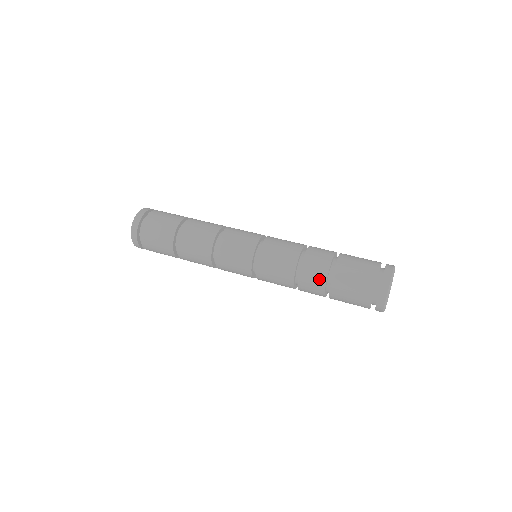
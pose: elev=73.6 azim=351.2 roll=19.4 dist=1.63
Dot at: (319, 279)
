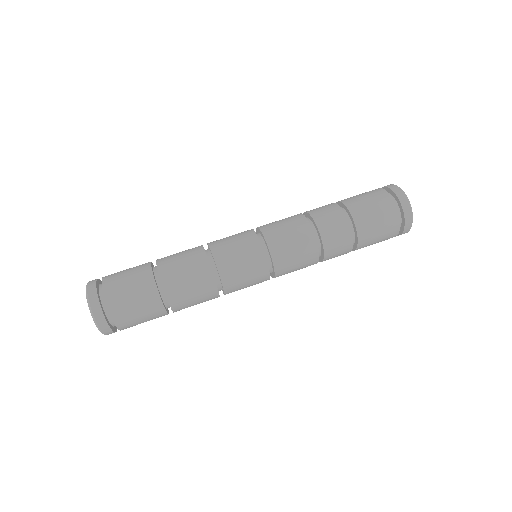
Dot at: (342, 229)
